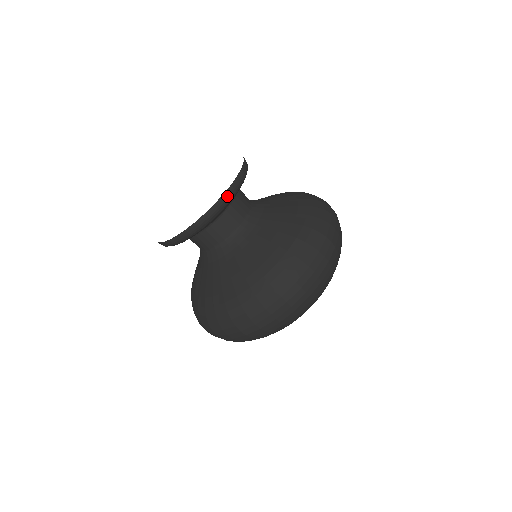
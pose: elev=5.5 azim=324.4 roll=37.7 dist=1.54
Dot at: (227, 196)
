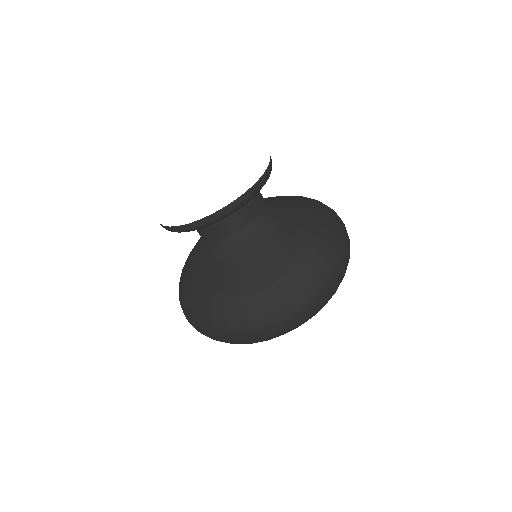
Dot at: (183, 229)
